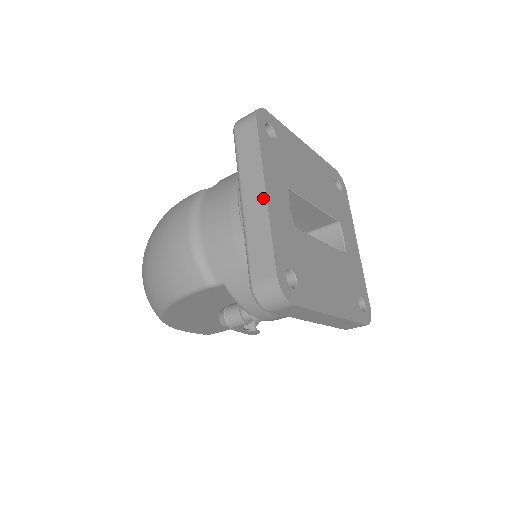
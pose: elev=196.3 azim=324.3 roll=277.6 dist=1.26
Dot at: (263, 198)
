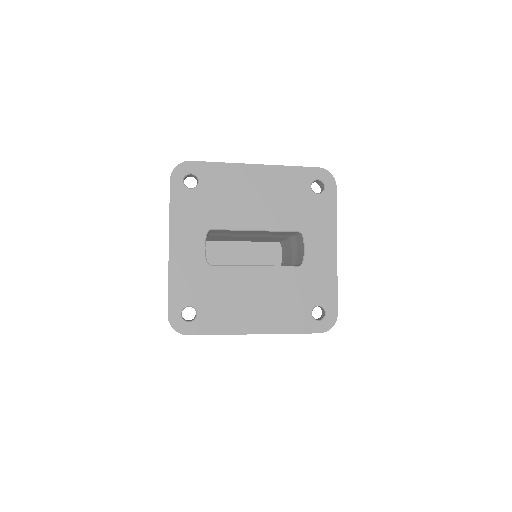
Dot at: occluded
